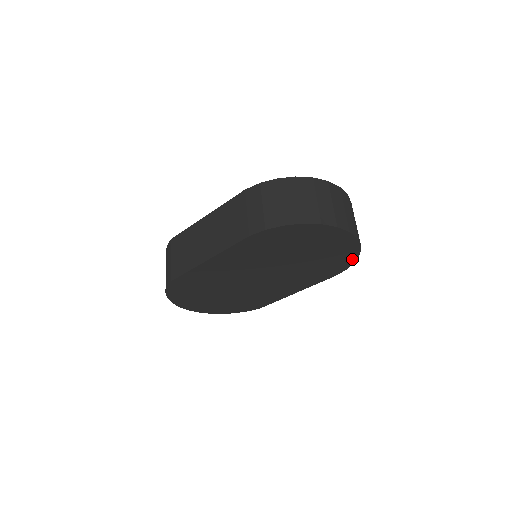
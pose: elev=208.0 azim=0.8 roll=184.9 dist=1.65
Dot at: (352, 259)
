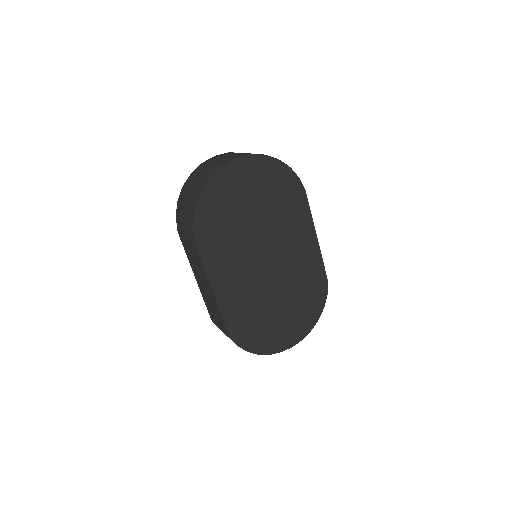
Dot at: (284, 169)
